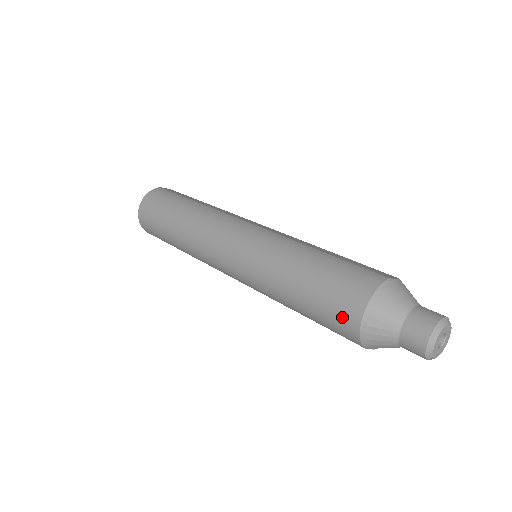
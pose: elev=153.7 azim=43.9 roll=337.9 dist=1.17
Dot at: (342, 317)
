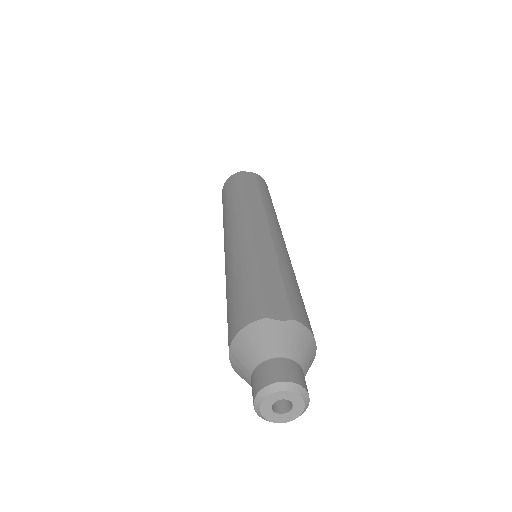
Dot at: occluded
